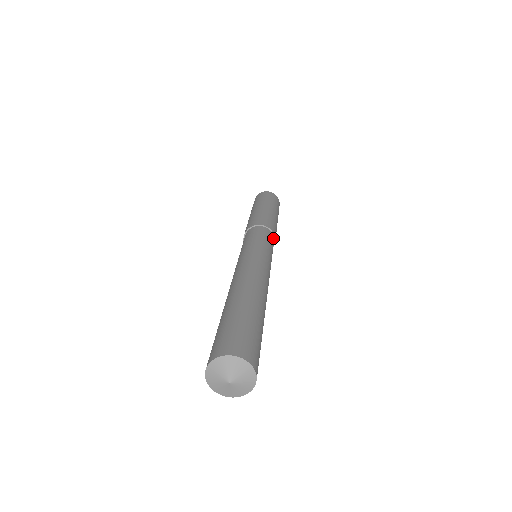
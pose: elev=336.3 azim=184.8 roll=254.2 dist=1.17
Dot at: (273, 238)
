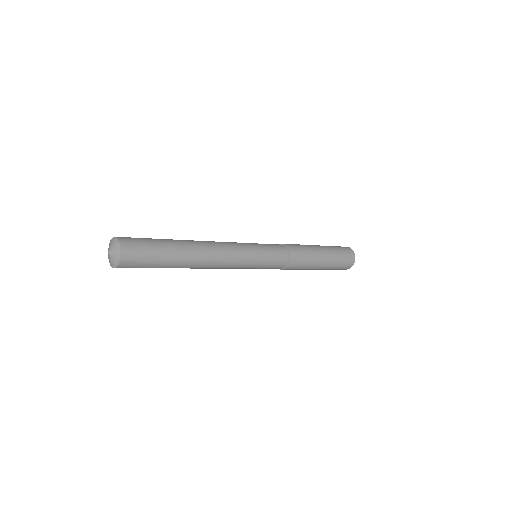
Dot at: (287, 254)
